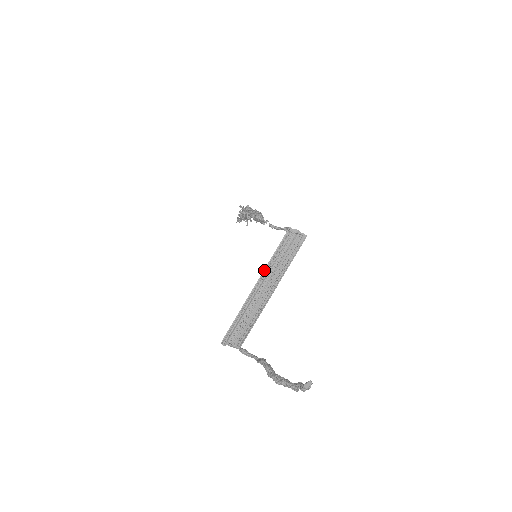
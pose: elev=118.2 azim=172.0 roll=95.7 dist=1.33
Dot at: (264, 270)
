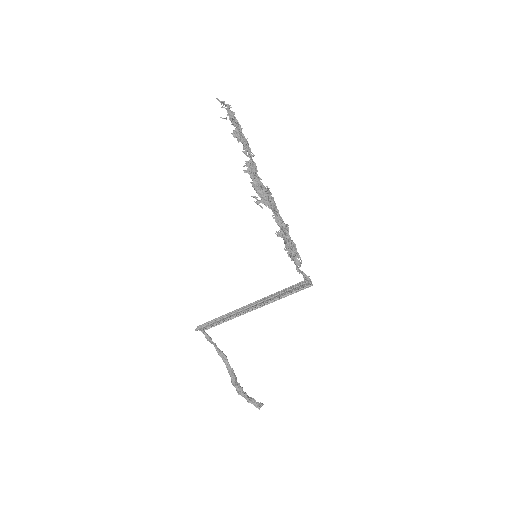
Dot at: (267, 298)
